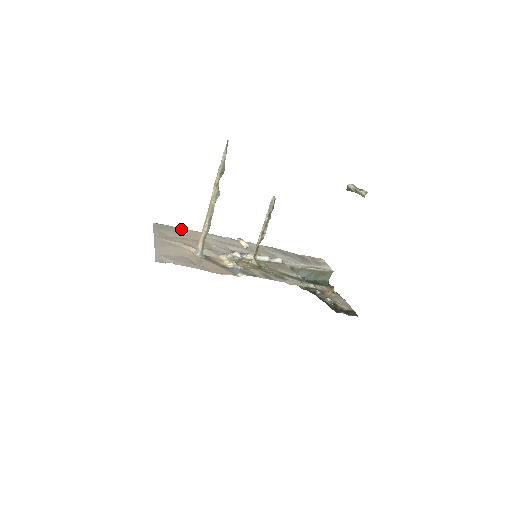
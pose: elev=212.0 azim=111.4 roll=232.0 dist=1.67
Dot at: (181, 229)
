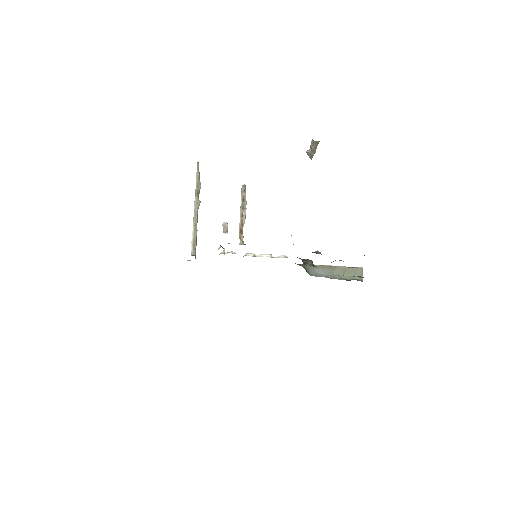
Dot at: occluded
